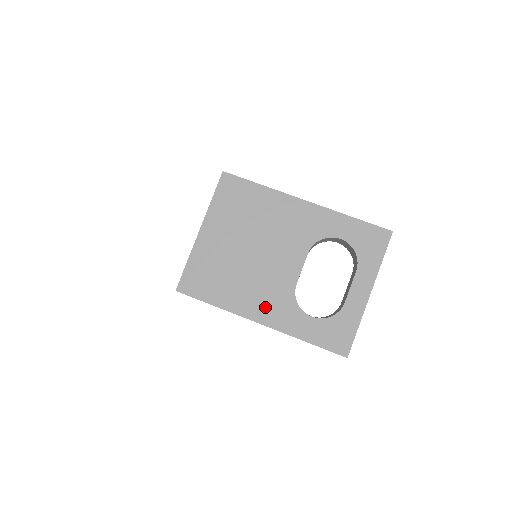
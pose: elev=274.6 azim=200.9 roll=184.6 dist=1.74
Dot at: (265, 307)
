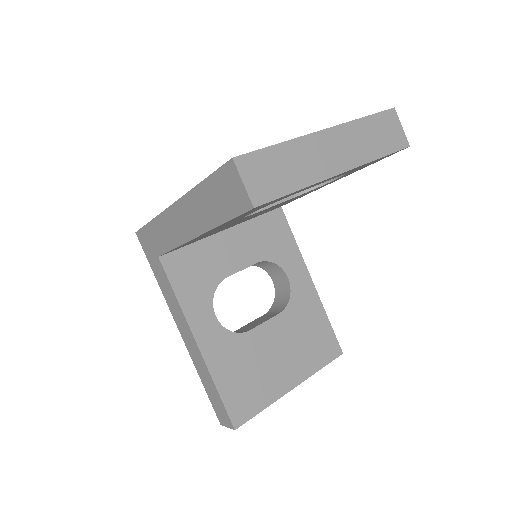
Dot at: occluded
